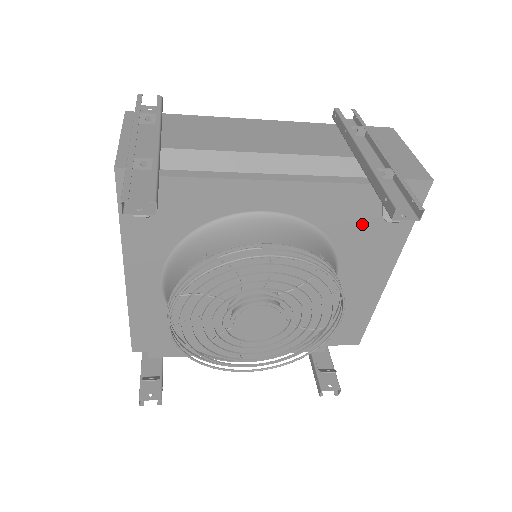
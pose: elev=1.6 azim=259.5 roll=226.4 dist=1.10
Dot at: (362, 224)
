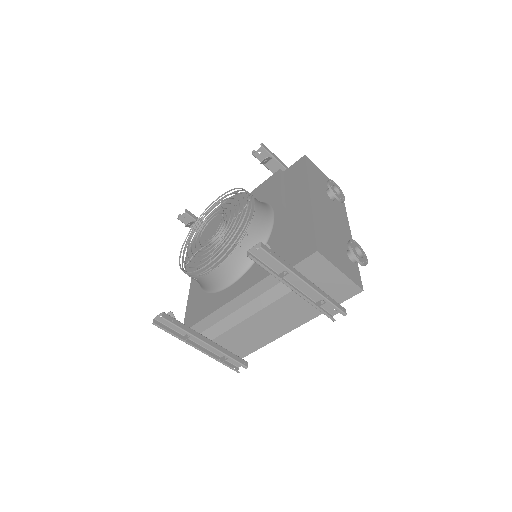
Dot at: (276, 186)
